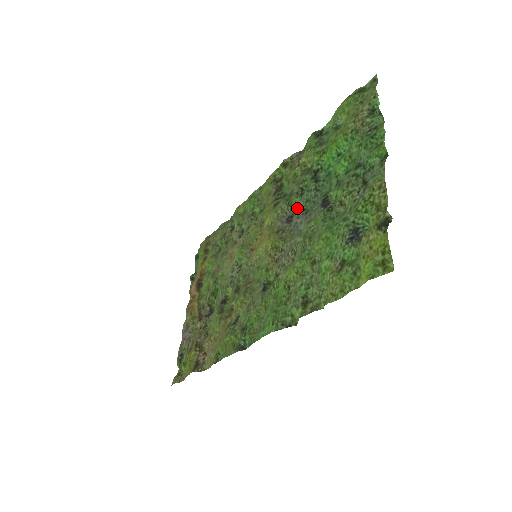
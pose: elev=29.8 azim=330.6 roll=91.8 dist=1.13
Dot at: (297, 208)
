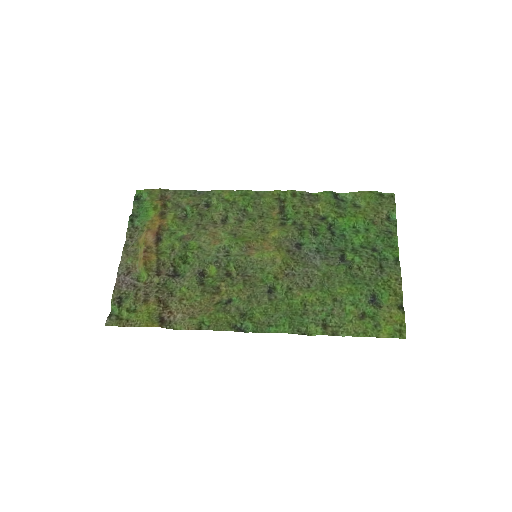
Dot at: (310, 243)
